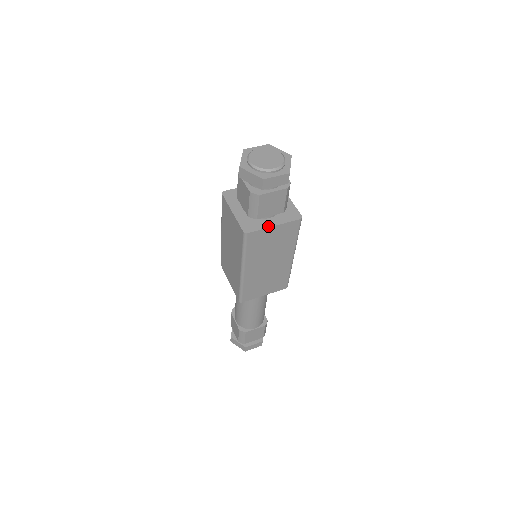
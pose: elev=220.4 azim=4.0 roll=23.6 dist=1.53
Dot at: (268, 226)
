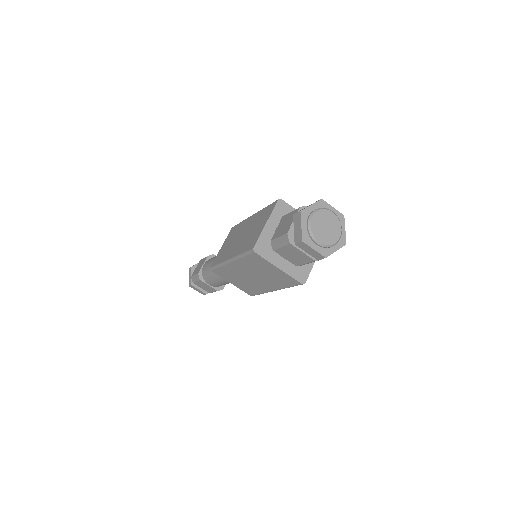
Dot at: (275, 263)
